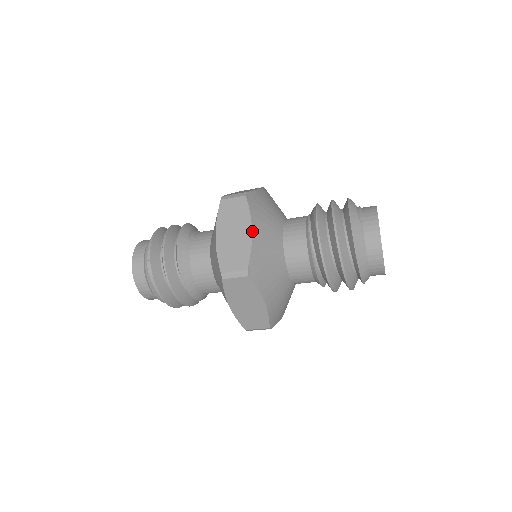
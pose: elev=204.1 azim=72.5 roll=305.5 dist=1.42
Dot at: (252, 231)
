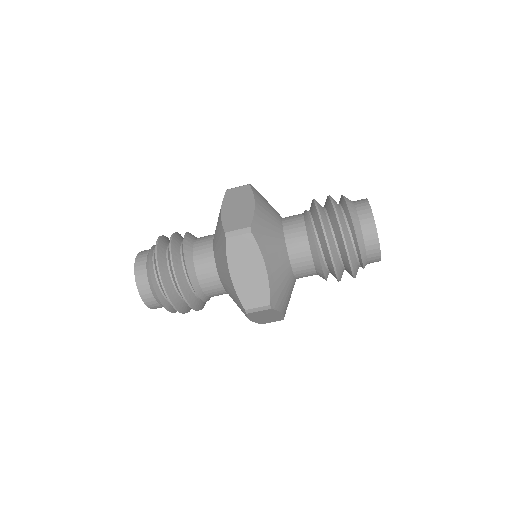
Dot at: occluded
